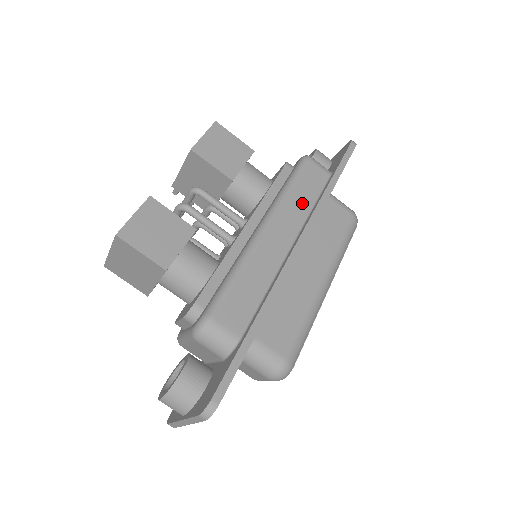
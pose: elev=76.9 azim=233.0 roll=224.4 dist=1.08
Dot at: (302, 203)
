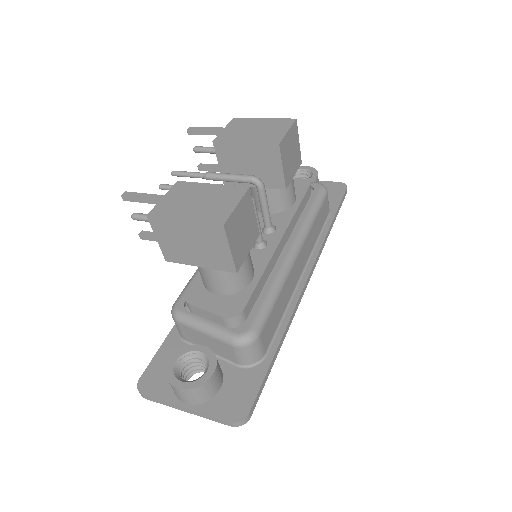
Dot at: (315, 235)
